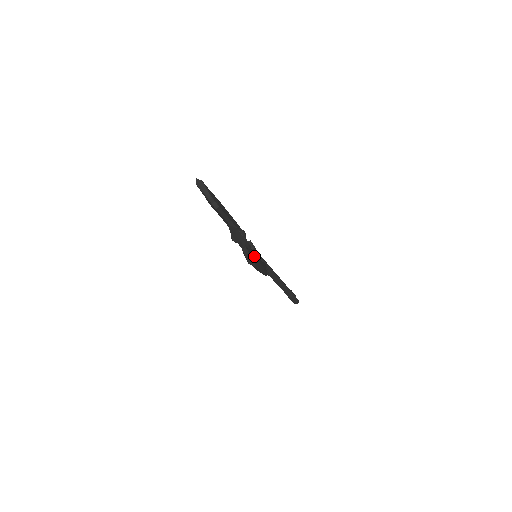
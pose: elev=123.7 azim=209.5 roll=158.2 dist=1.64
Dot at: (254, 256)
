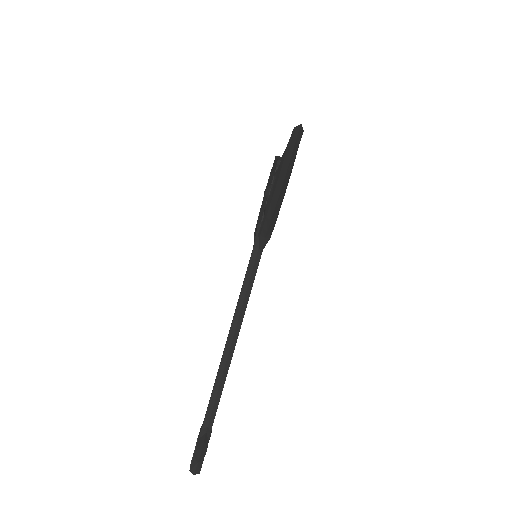
Dot at: (298, 147)
